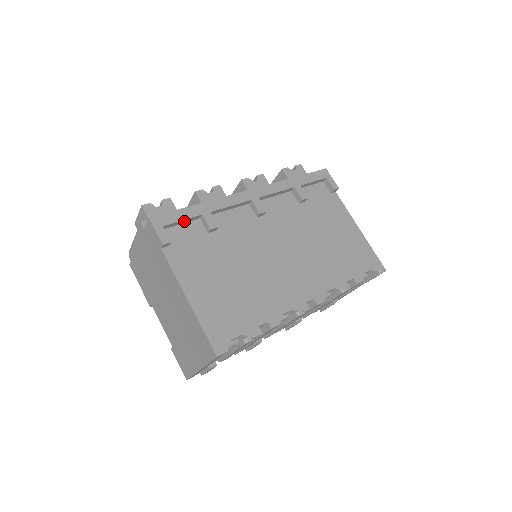
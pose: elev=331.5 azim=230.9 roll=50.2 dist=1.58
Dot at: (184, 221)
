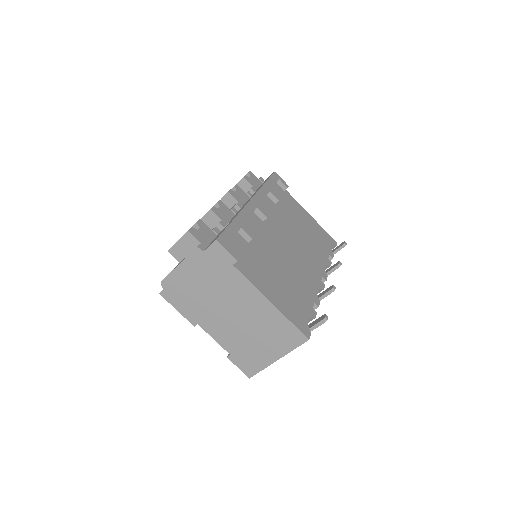
Dot at: occluded
